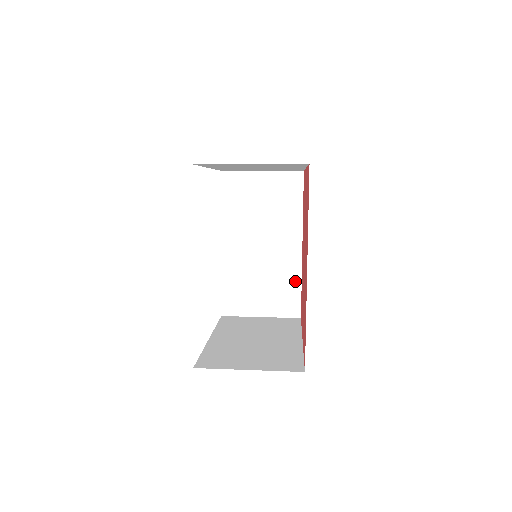
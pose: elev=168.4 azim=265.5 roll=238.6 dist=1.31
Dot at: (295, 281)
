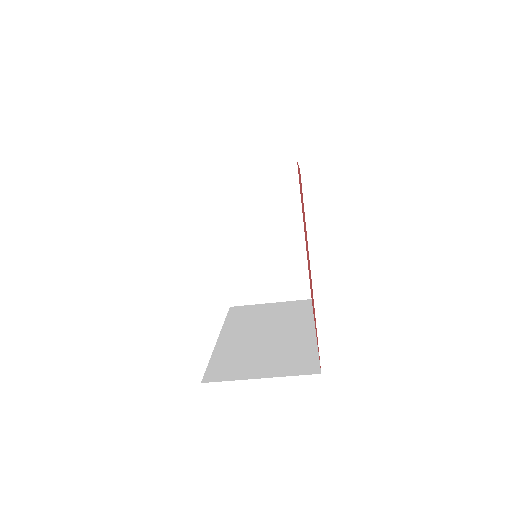
Dot at: (309, 349)
